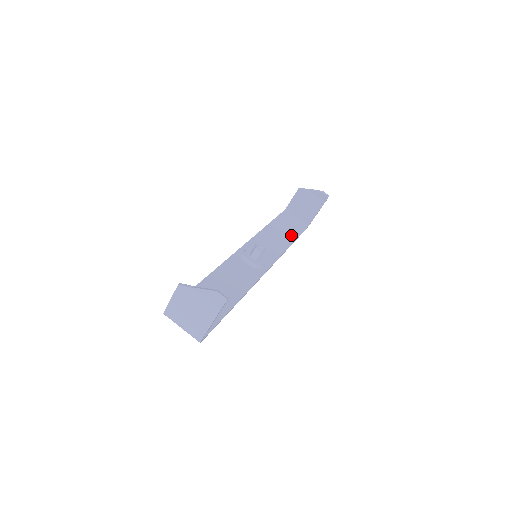
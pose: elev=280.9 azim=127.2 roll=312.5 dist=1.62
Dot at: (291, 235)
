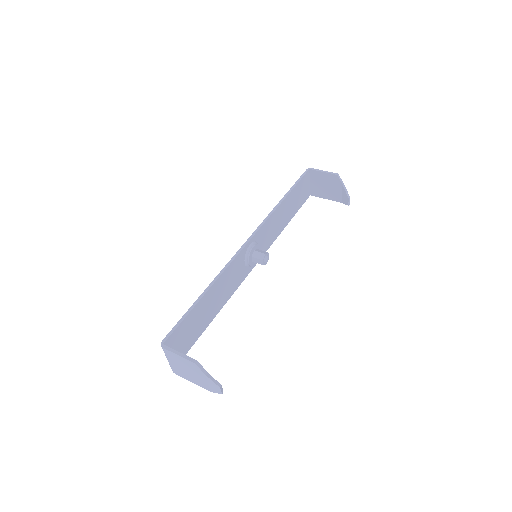
Dot at: (293, 212)
